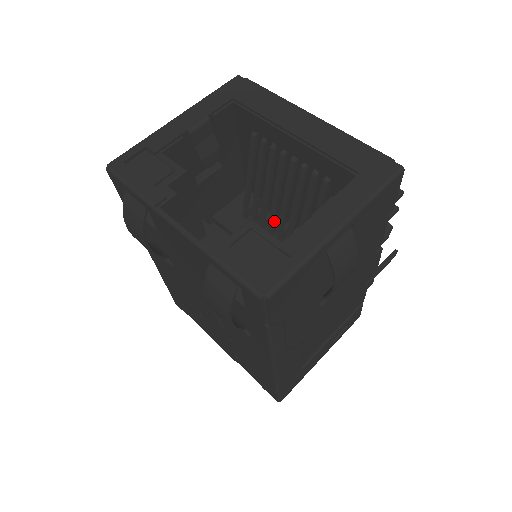
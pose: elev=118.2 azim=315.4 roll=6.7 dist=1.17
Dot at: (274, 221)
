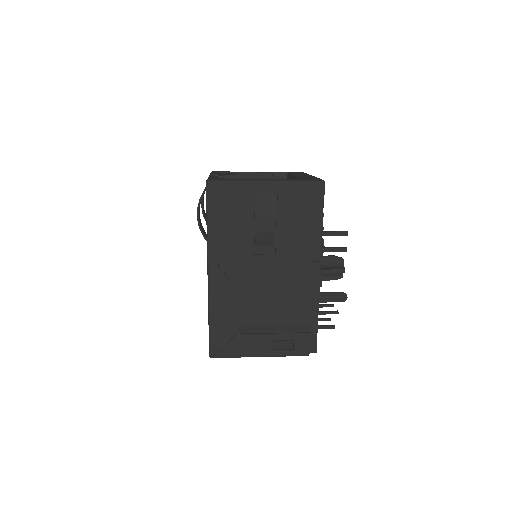
Dot at: occluded
